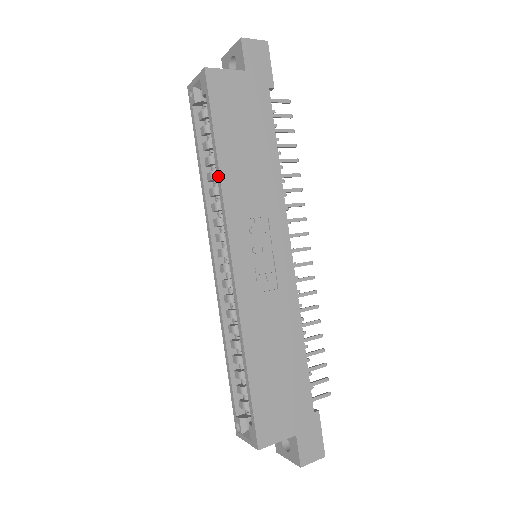
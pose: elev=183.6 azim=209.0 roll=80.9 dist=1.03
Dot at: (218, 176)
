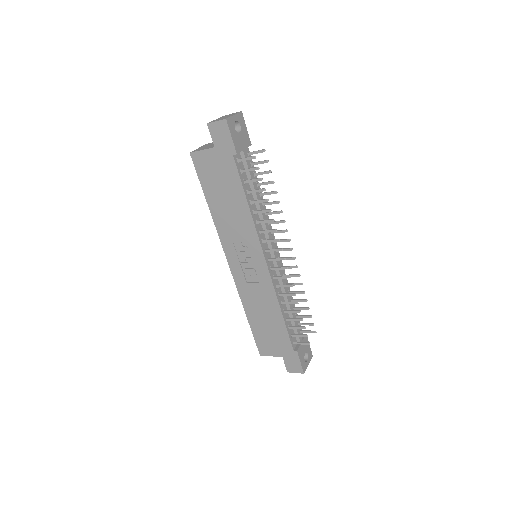
Dot at: (213, 217)
